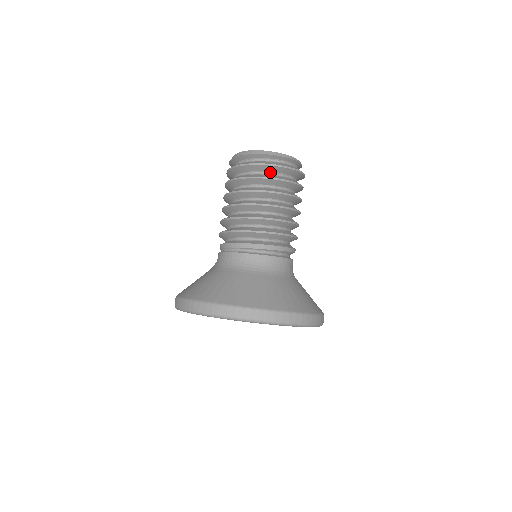
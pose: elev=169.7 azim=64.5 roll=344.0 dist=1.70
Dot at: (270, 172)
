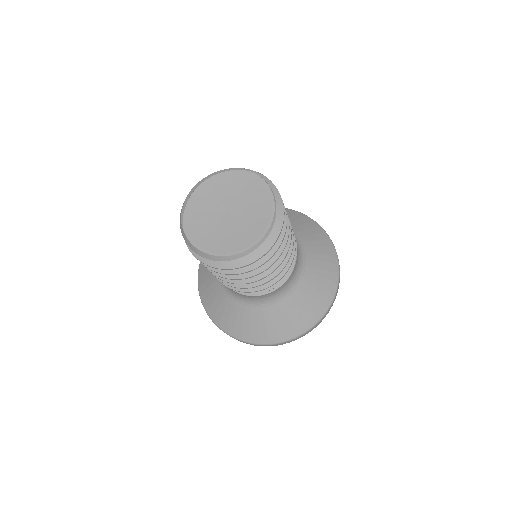
Dot at: occluded
